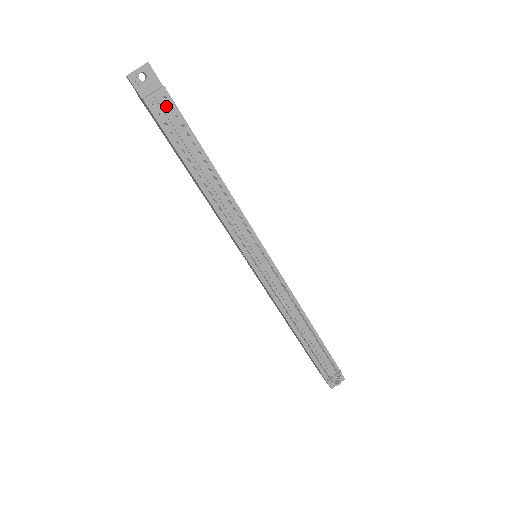
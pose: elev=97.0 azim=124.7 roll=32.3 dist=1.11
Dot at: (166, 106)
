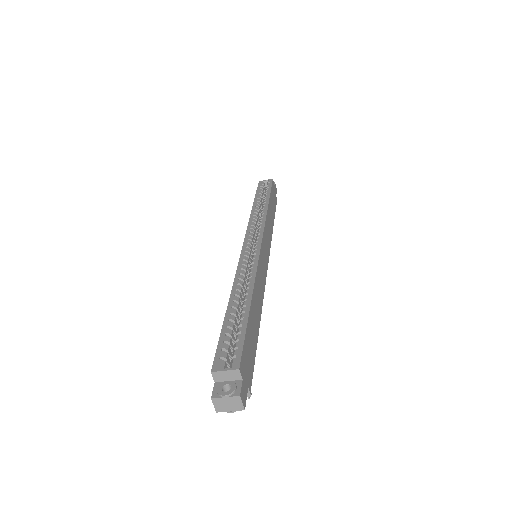
Dot at: occluded
